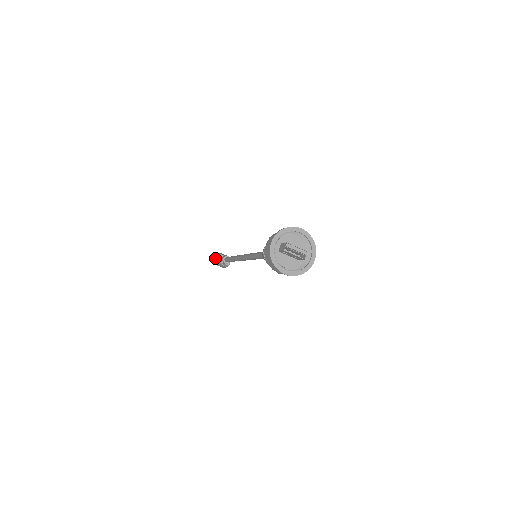
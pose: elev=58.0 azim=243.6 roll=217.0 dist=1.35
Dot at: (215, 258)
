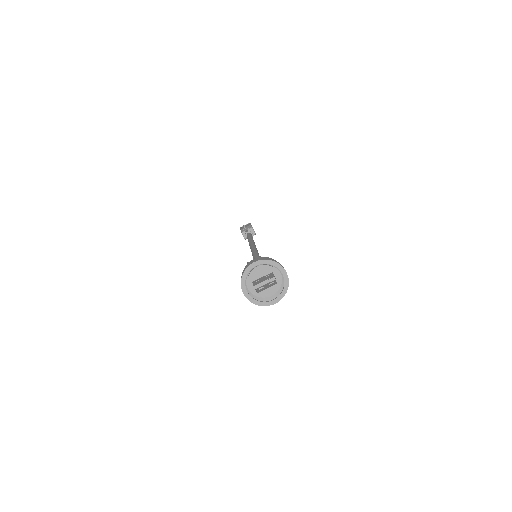
Dot at: occluded
